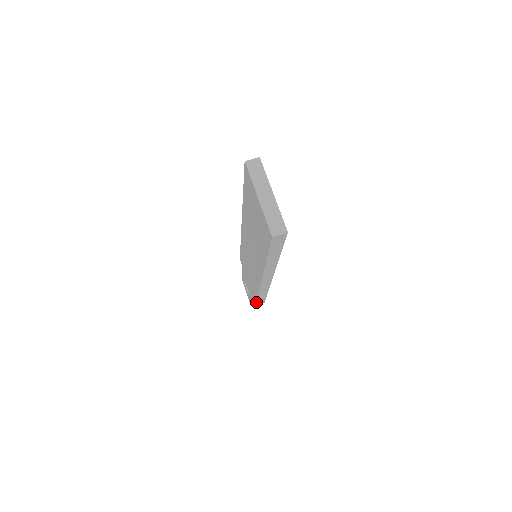
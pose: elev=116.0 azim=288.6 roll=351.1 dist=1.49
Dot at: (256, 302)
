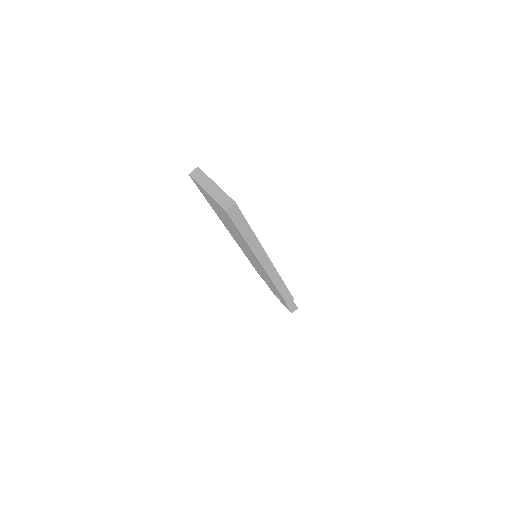
Dot at: (285, 301)
